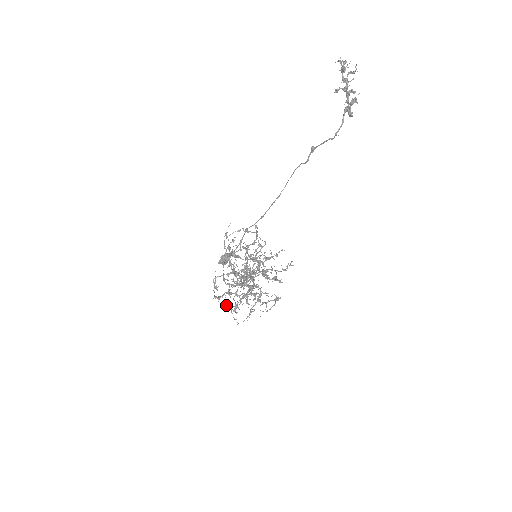
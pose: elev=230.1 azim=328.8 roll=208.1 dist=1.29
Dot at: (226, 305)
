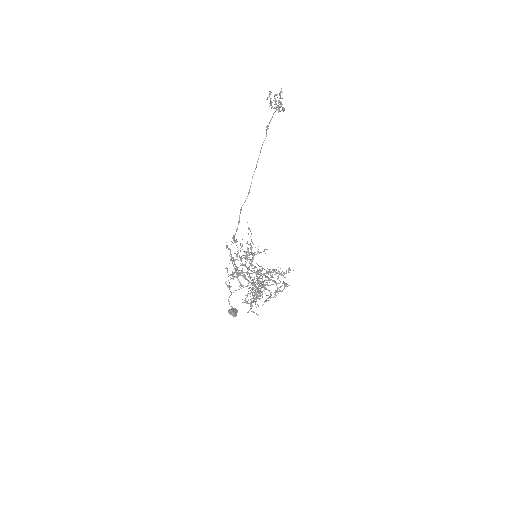
Dot at: (241, 288)
